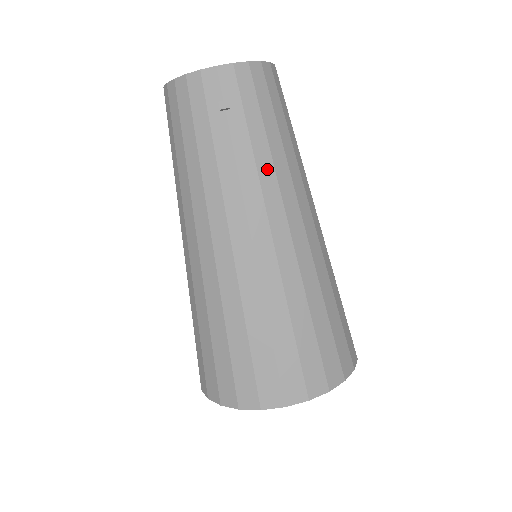
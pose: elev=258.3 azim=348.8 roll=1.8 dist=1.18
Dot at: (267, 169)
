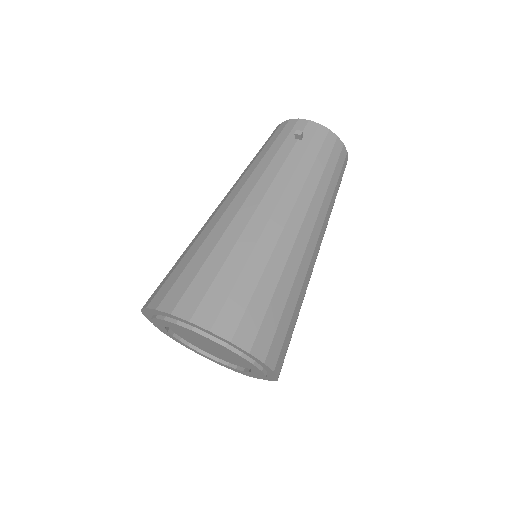
Dot at: (300, 179)
